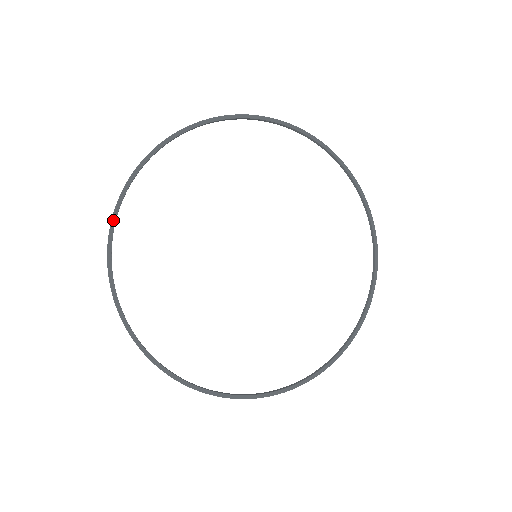
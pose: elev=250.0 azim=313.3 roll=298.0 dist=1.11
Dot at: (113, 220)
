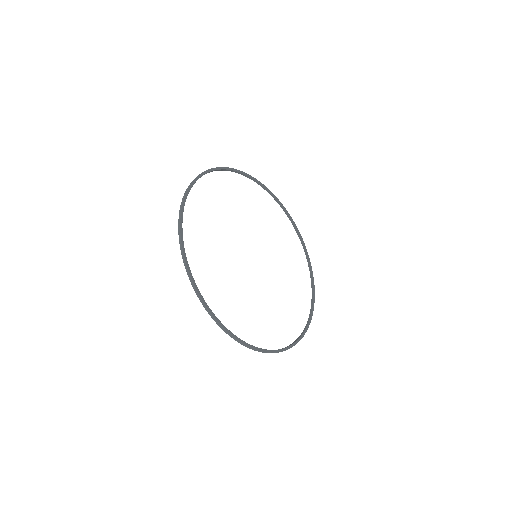
Dot at: (182, 242)
